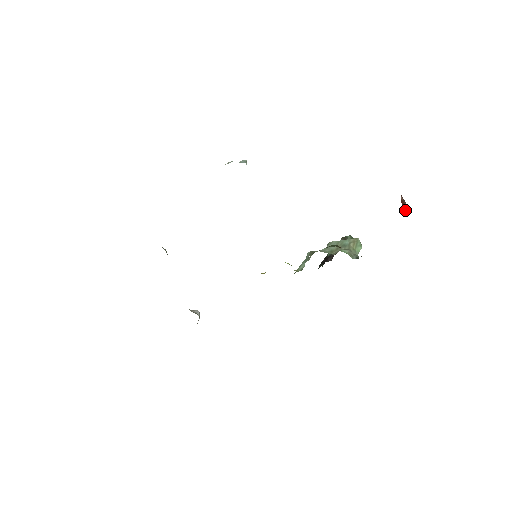
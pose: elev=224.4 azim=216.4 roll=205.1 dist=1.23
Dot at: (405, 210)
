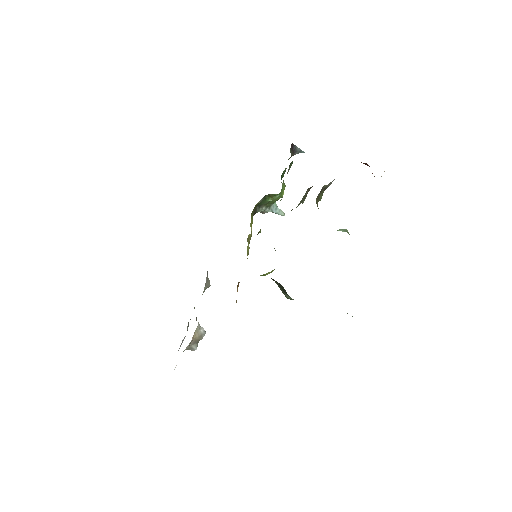
Dot at: occluded
